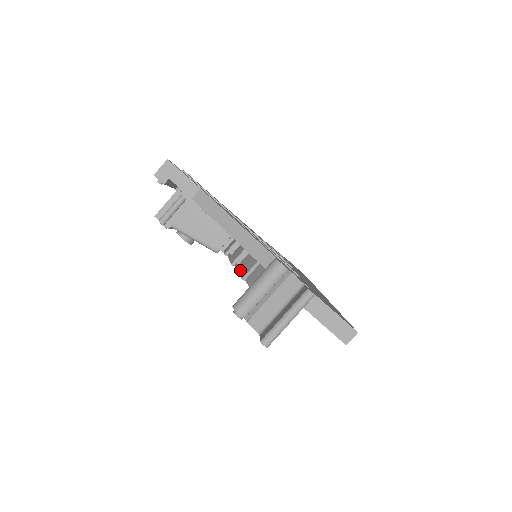
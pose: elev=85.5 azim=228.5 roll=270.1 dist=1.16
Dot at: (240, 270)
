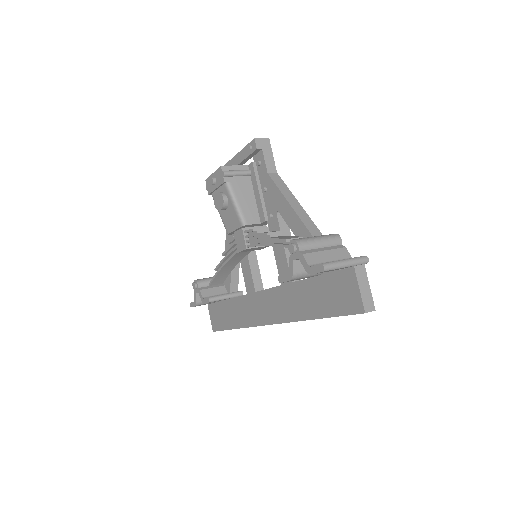
Dot at: (278, 237)
